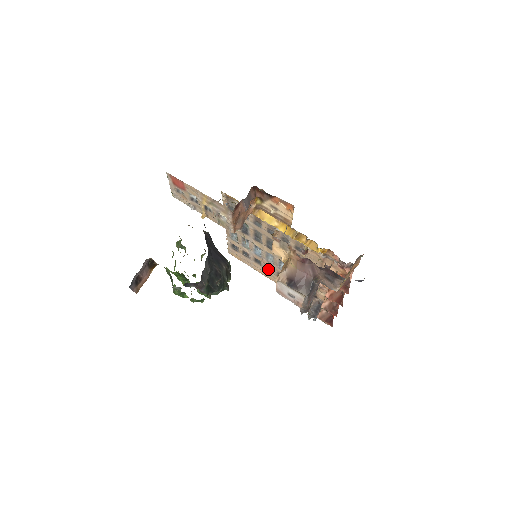
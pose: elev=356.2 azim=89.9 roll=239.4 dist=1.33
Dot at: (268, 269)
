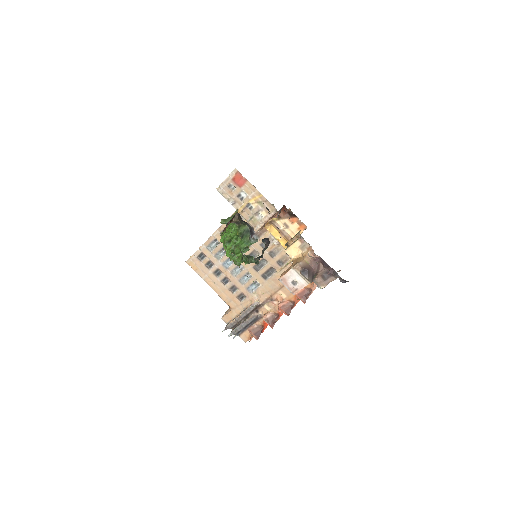
Dot at: (223, 282)
